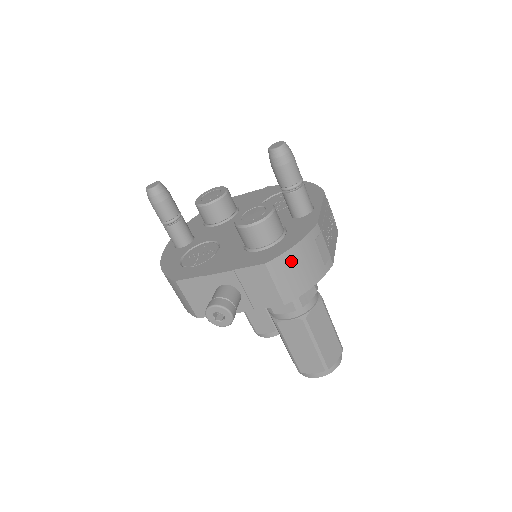
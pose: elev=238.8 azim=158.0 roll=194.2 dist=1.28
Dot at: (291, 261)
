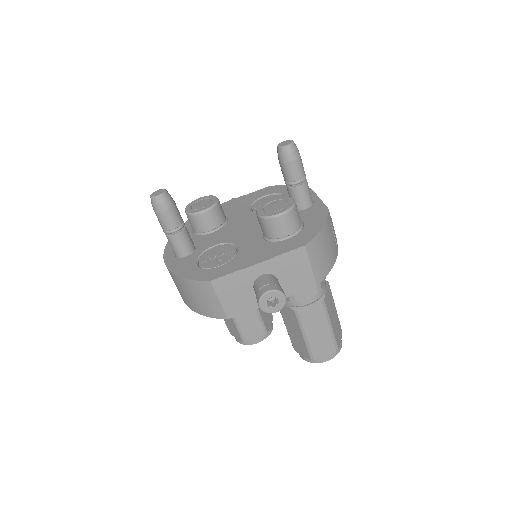
Dot at: (321, 242)
